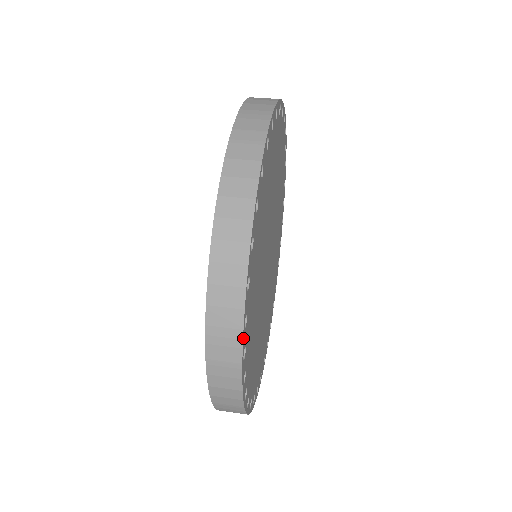
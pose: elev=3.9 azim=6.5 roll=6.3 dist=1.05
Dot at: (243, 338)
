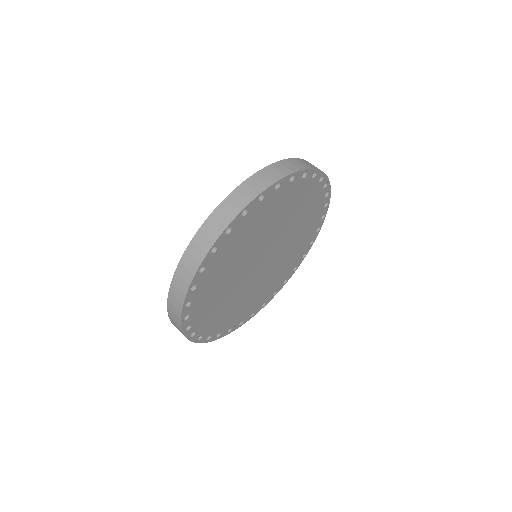
Dot at: (273, 185)
